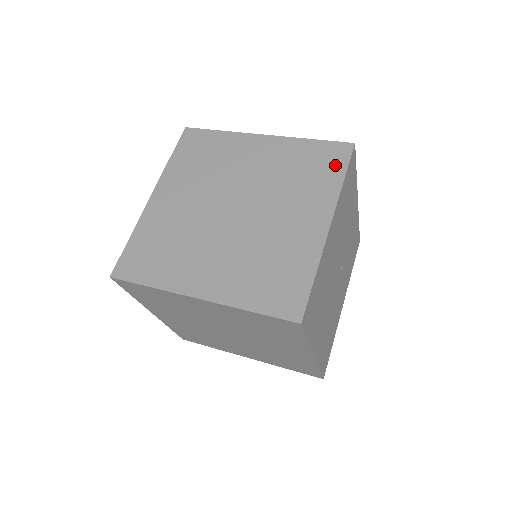
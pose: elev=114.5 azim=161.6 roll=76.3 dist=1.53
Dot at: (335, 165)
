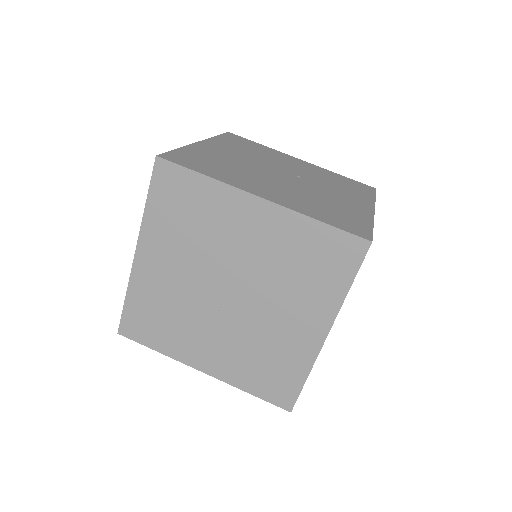
Dot at: occluded
